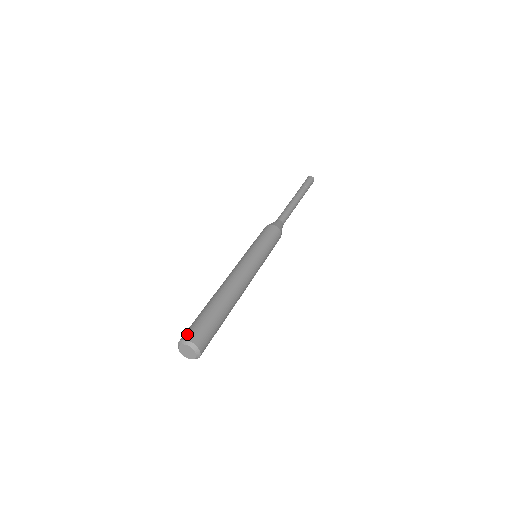
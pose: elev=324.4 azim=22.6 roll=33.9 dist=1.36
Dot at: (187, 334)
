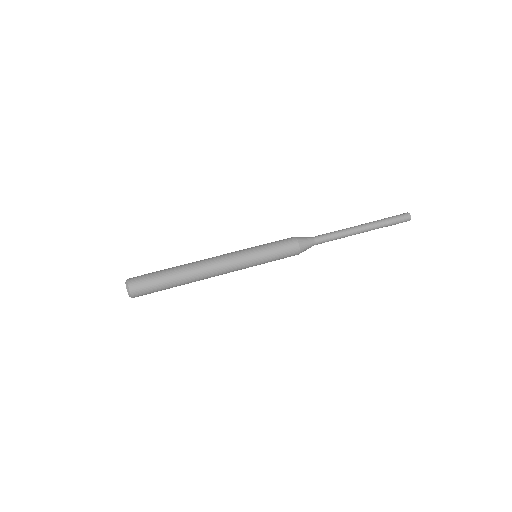
Dot at: (133, 278)
